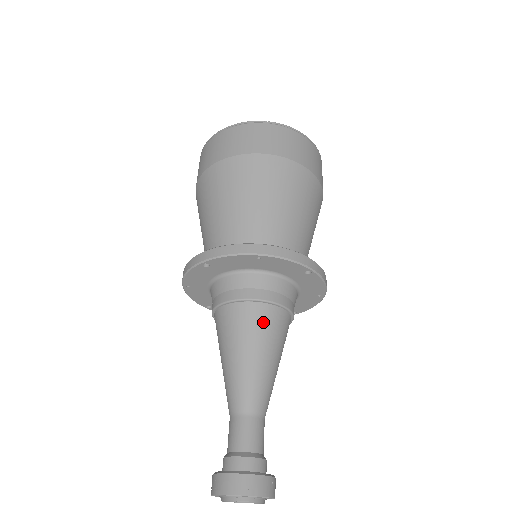
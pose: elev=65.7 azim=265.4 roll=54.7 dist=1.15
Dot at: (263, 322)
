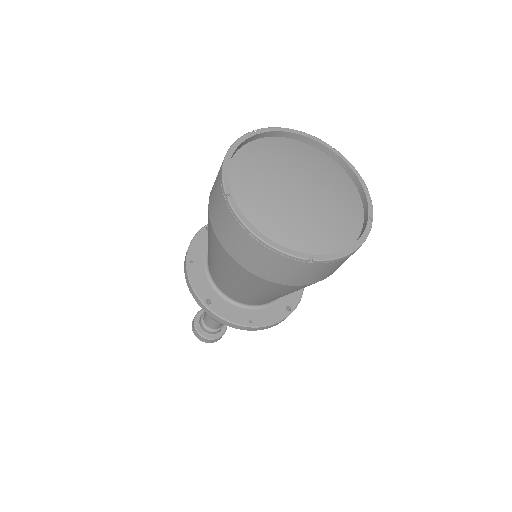
Dot at: occluded
